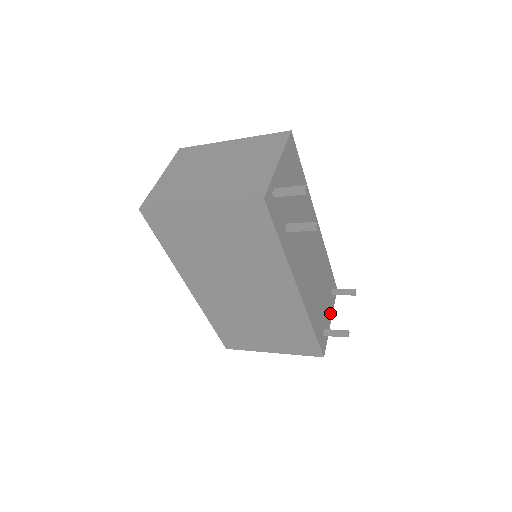
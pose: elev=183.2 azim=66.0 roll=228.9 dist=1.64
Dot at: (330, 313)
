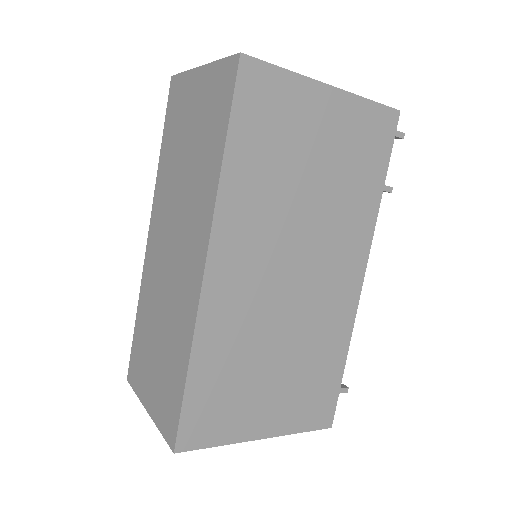
Dot at: occluded
